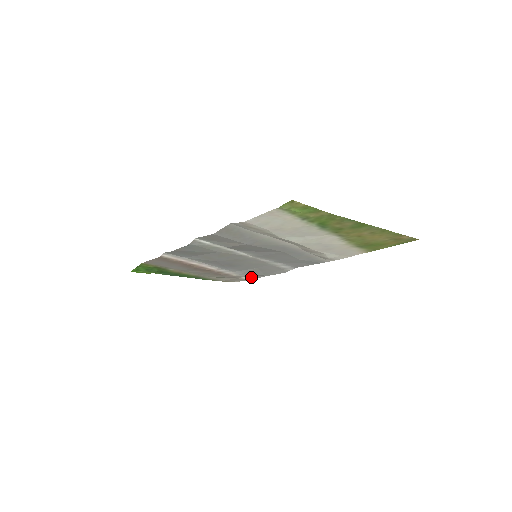
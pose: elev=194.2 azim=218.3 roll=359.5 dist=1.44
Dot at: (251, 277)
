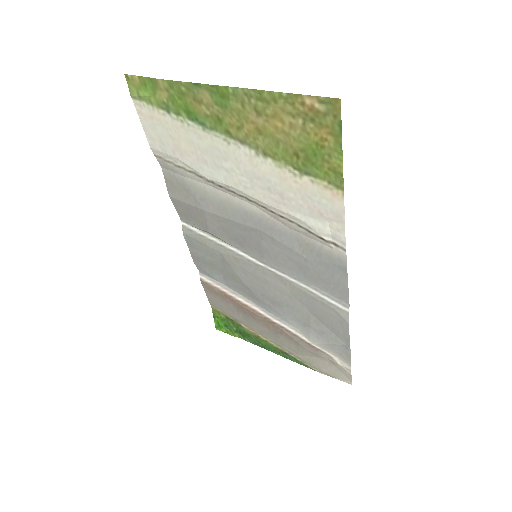
Dot at: (343, 358)
